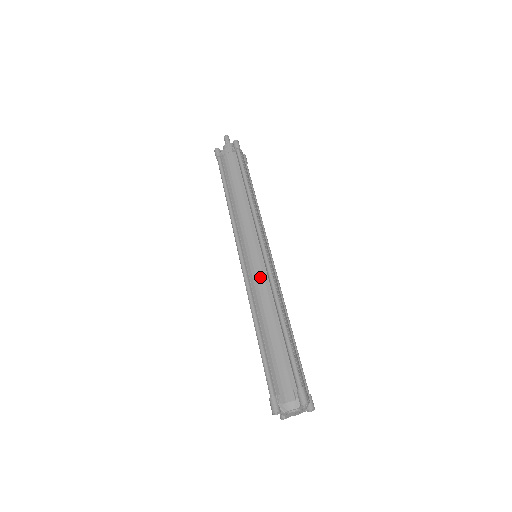
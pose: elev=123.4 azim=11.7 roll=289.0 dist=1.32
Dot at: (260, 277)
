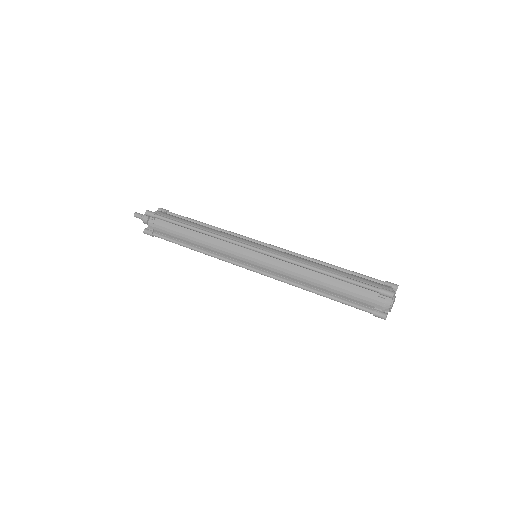
Dot at: (285, 252)
